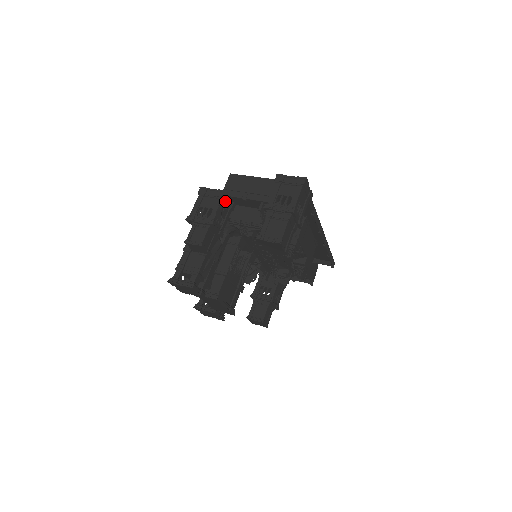
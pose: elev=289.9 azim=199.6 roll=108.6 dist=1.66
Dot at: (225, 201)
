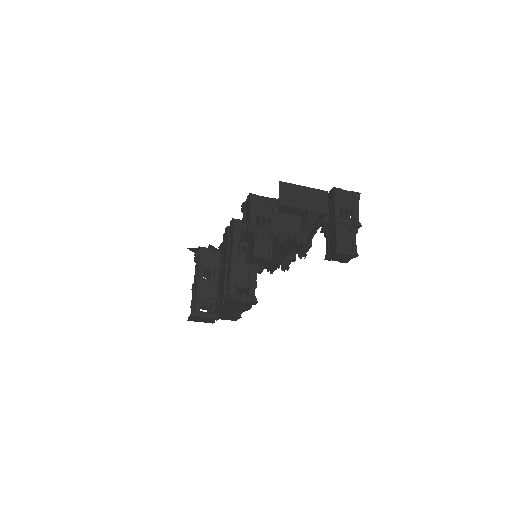
Dot at: occluded
